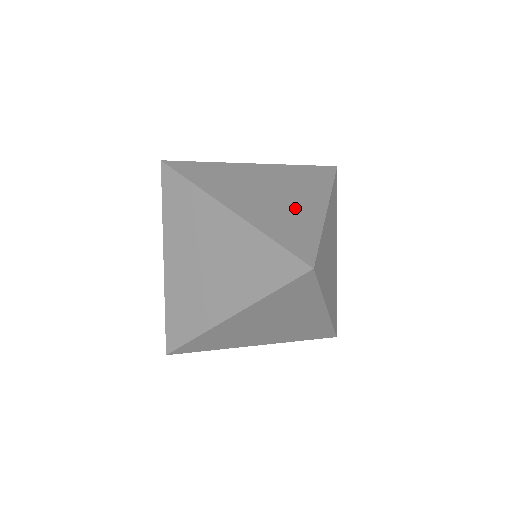
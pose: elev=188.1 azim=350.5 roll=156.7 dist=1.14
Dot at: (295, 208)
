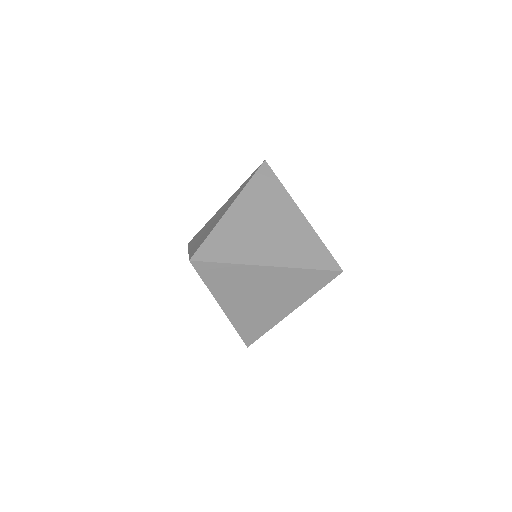
Dot at: (215, 222)
